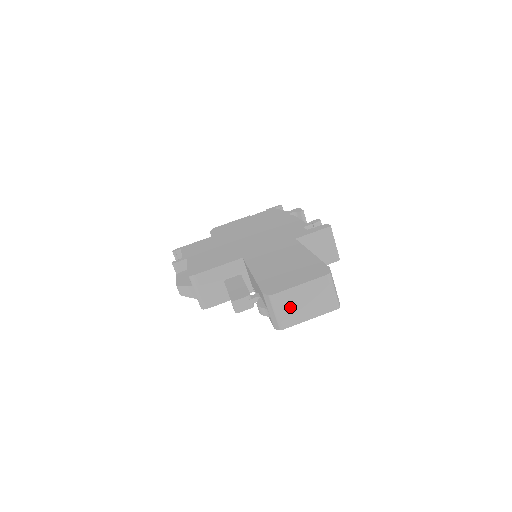
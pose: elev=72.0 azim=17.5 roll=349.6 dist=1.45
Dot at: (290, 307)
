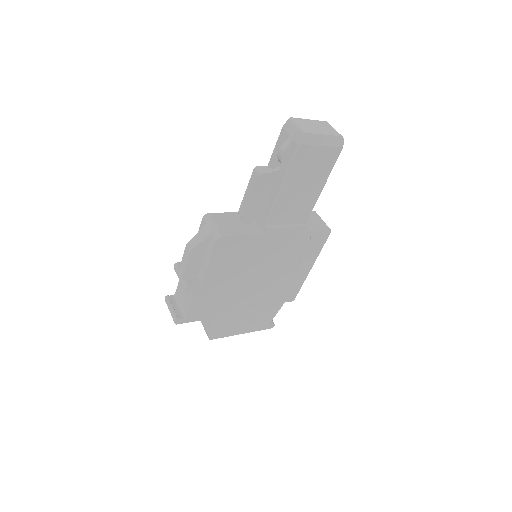
Dot at: (307, 126)
